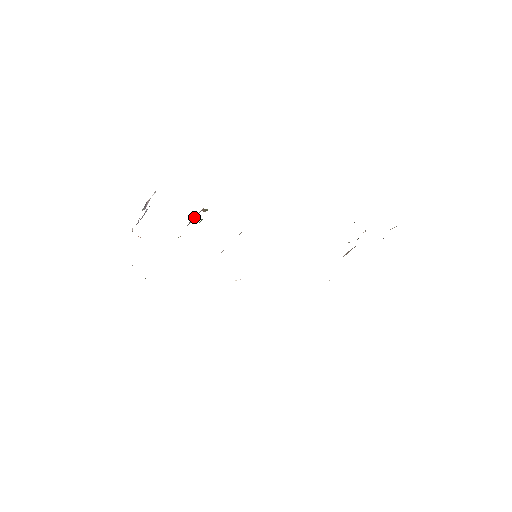
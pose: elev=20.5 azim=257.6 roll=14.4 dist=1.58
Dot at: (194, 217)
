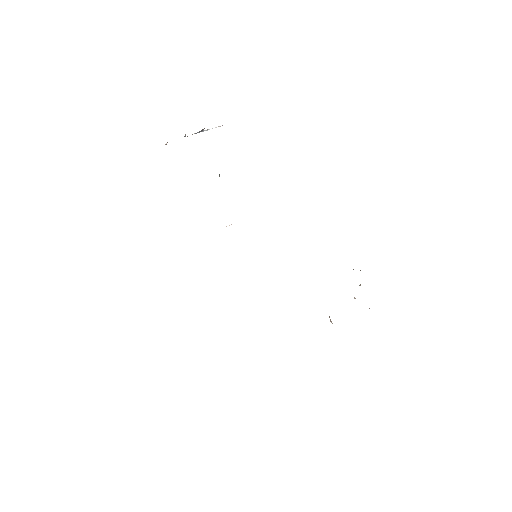
Dot at: occluded
